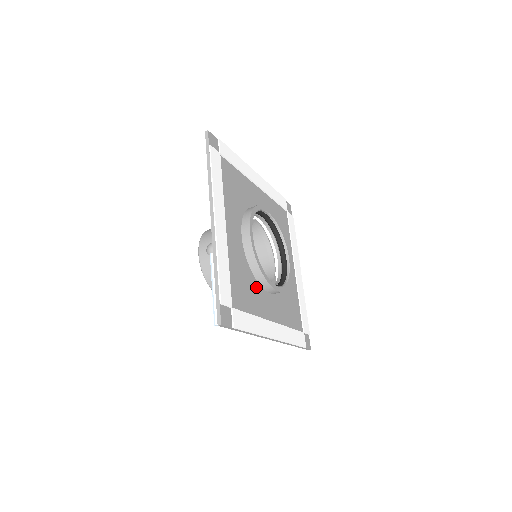
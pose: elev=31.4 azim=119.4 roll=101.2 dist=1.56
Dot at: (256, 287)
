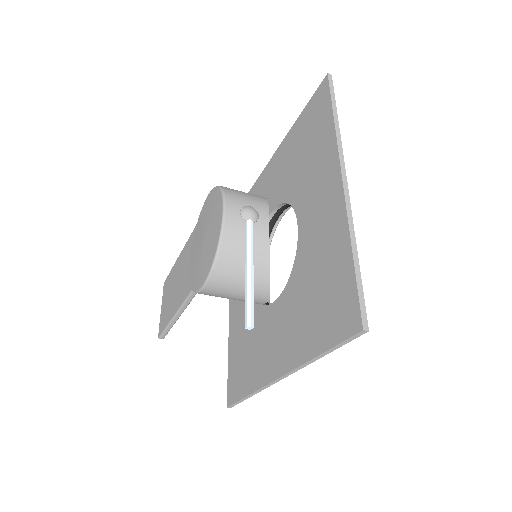
Dot at: occluded
